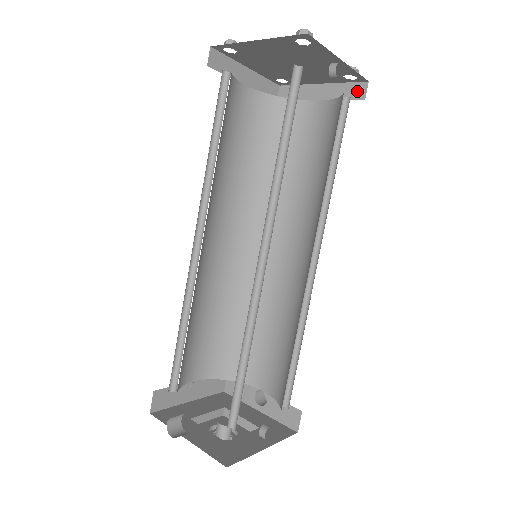
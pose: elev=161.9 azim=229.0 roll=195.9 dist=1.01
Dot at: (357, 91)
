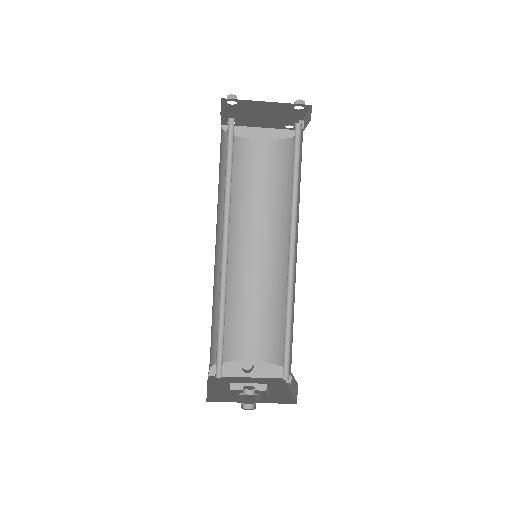
Dot at: (289, 136)
